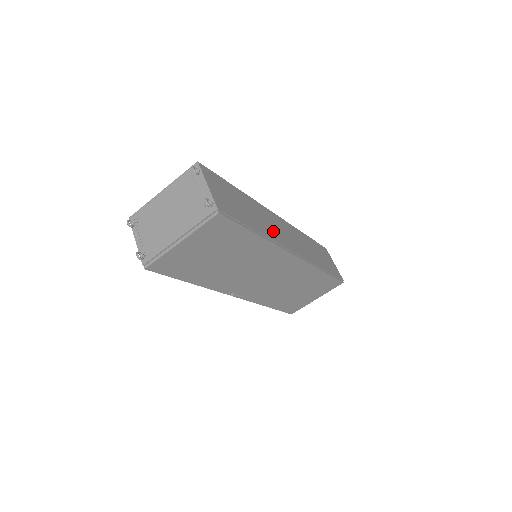
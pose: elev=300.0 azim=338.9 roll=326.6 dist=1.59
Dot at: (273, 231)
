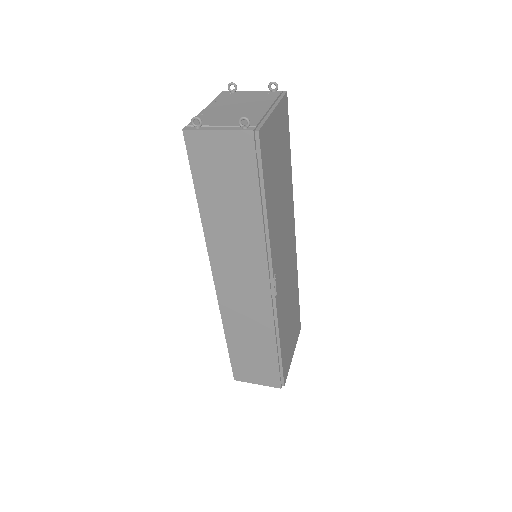
Dot at: occluded
